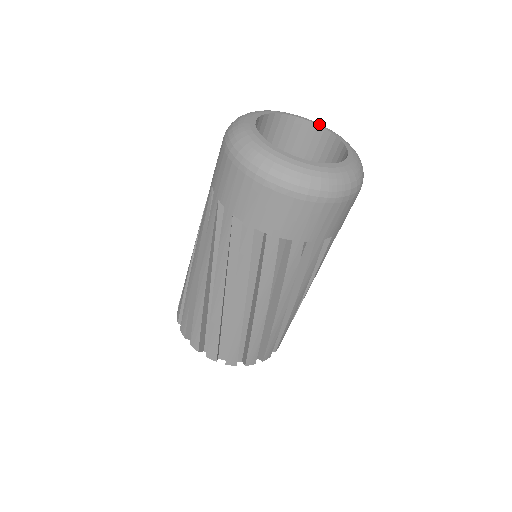
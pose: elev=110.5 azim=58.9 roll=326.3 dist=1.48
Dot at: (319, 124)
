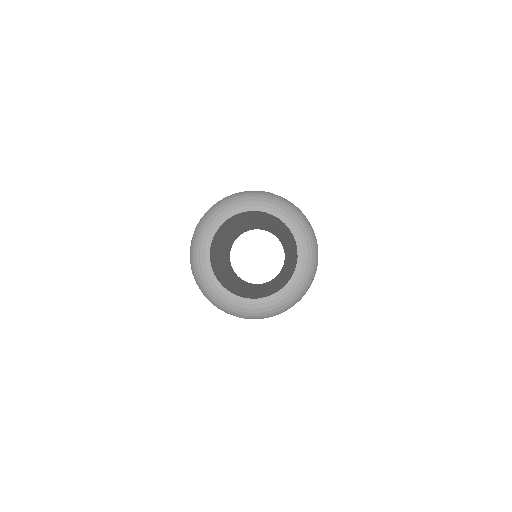
Dot at: (273, 211)
